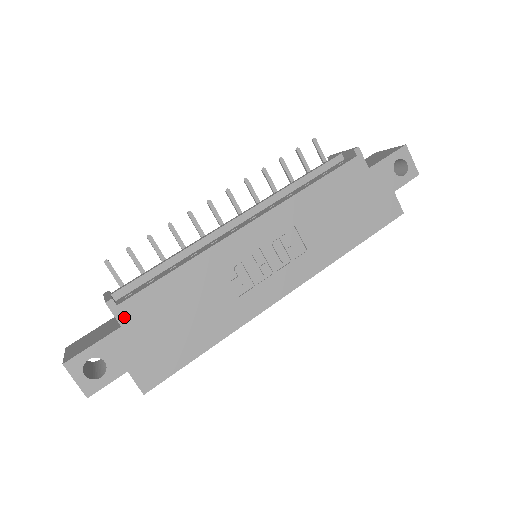
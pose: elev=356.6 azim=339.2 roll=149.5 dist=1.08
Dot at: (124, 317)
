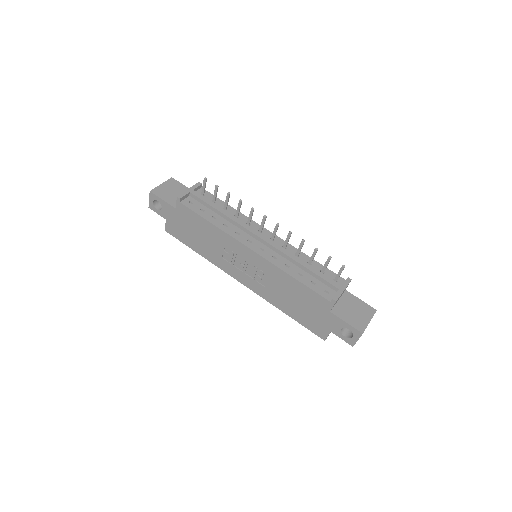
Dot at: (179, 208)
